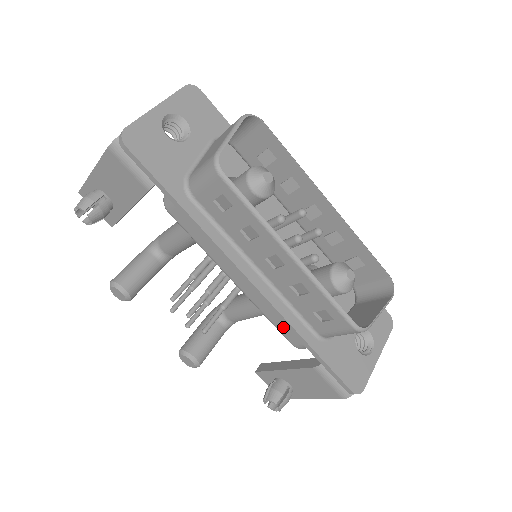
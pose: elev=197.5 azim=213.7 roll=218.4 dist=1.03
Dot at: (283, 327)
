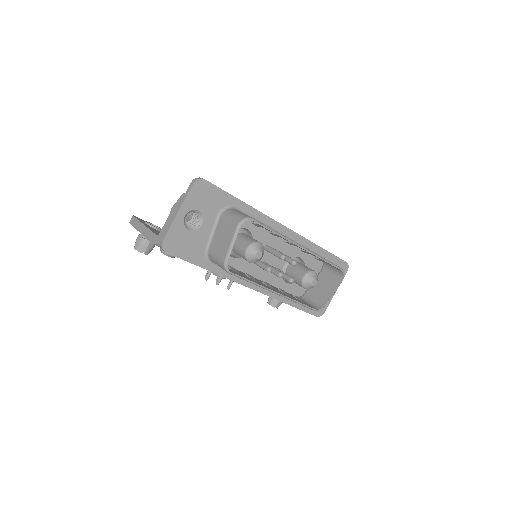
Dot at: occluded
